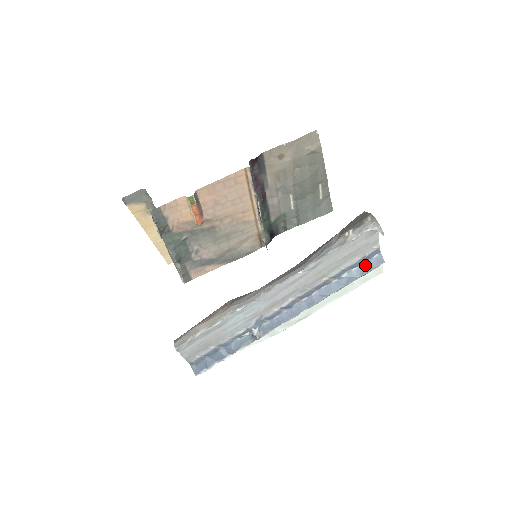
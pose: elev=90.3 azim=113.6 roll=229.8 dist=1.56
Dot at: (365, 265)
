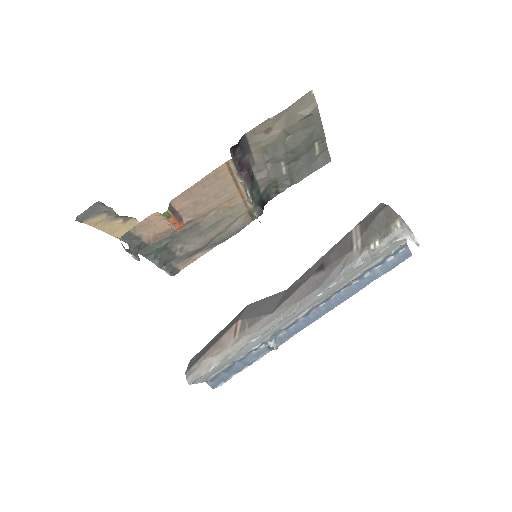
Dot at: (390, 262)
